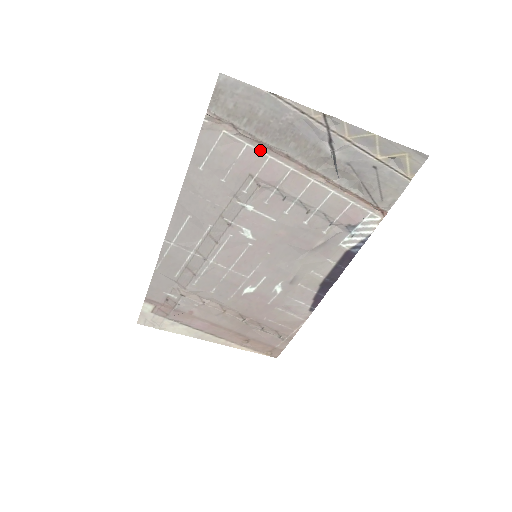
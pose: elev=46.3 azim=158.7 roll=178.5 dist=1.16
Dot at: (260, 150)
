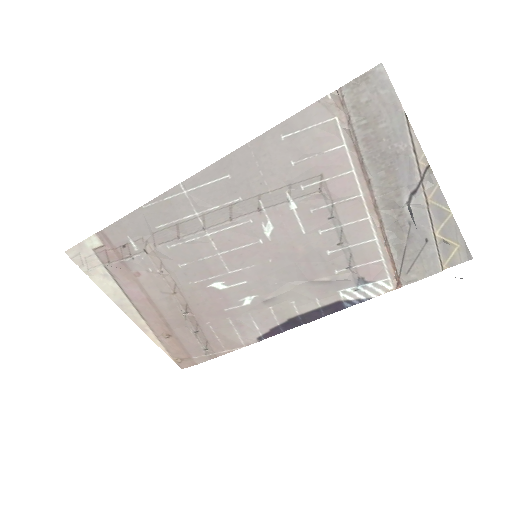
Dot at: (351, 159)
